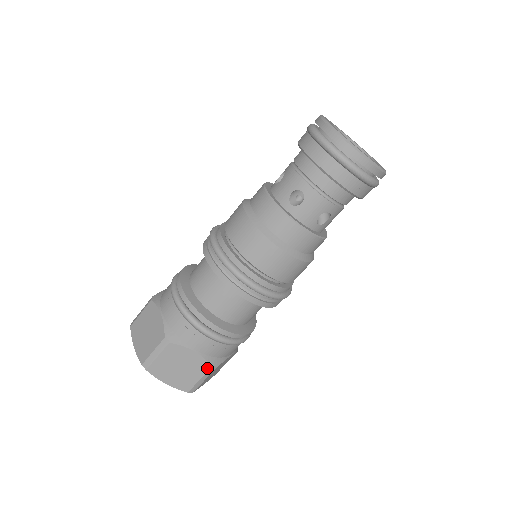
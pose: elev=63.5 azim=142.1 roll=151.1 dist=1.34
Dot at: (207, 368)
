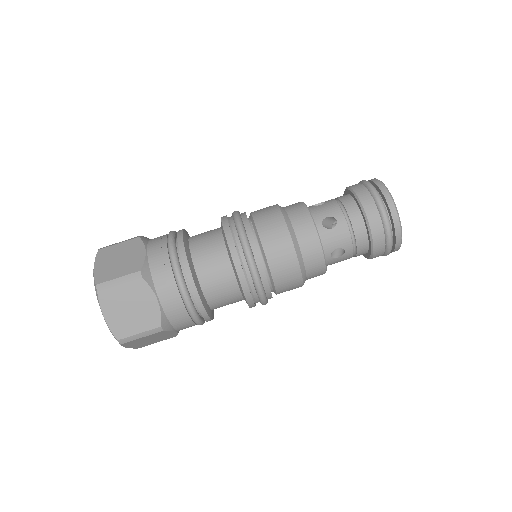
Dot at: (136, 270)
